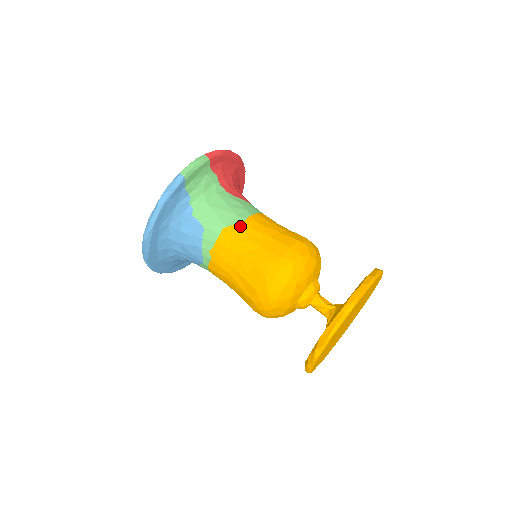
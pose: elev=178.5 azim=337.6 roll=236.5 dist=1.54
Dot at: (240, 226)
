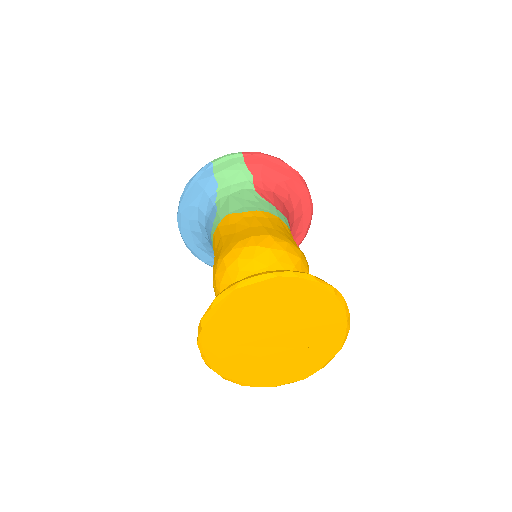
Dot at: (238, 215)
